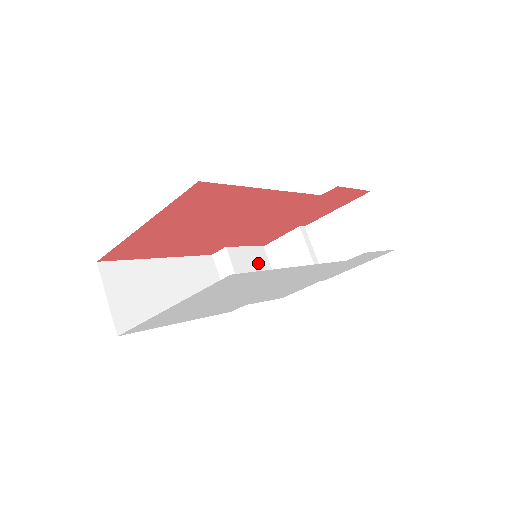
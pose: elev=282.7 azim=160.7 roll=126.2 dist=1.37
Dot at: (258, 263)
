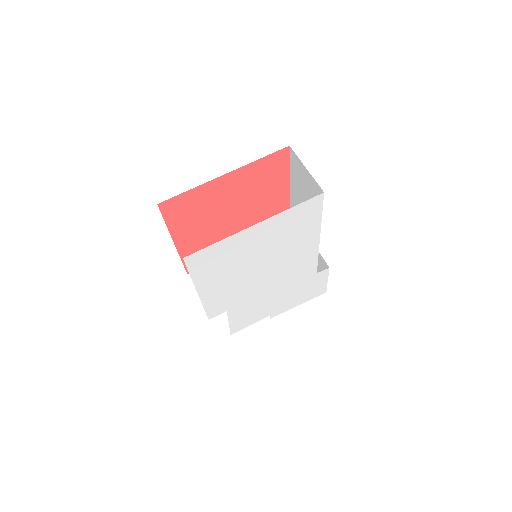
Dot at: occluded
